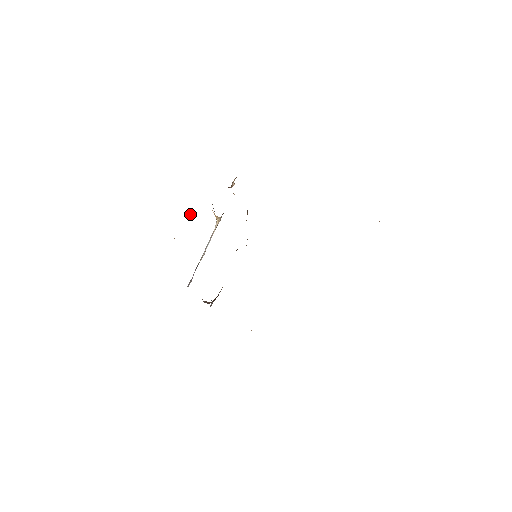
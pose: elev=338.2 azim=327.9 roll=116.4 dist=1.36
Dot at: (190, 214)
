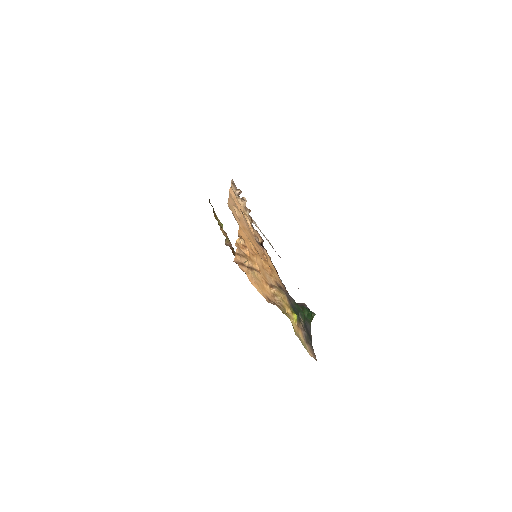
Dot at: (227, 240)
